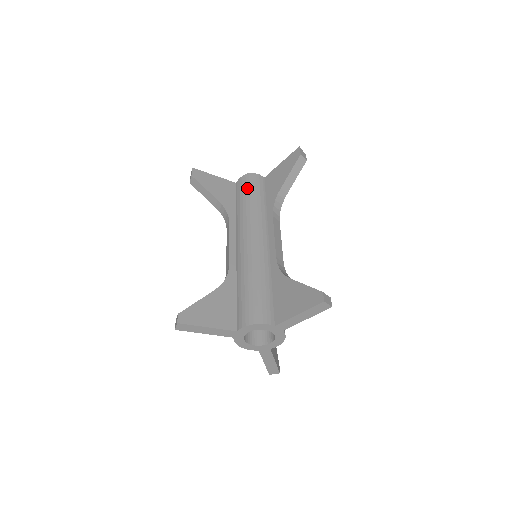
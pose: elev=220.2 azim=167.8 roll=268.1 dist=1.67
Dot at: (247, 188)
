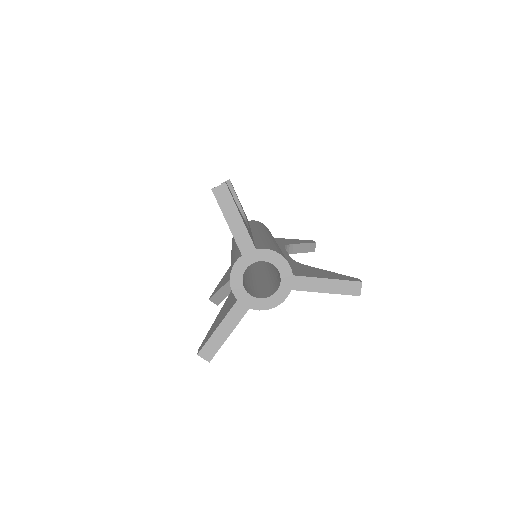
Dot at: (263, 225)
